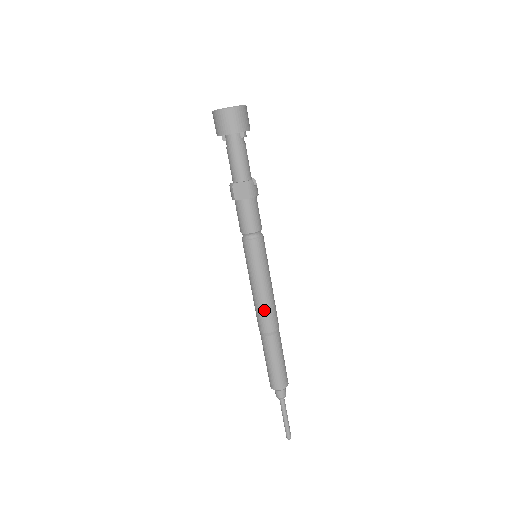
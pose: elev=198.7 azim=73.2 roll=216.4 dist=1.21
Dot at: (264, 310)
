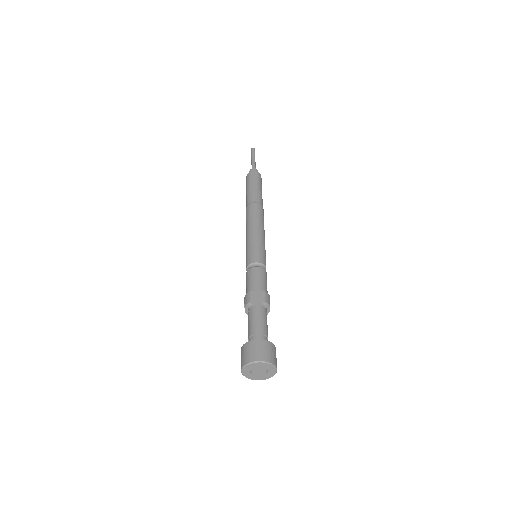
Dot at: occluded
